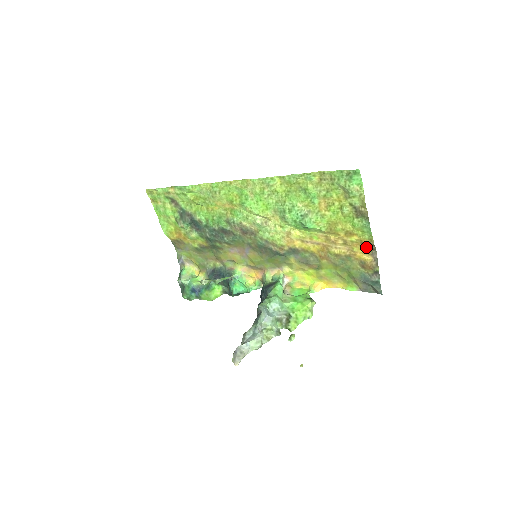
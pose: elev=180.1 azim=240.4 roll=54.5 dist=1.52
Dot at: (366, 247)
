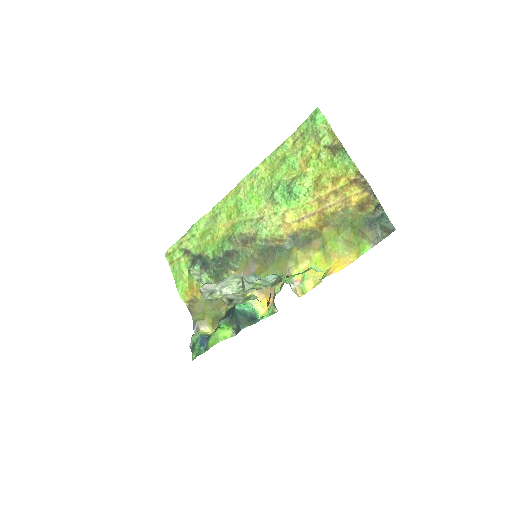
Dot at: (357, 185)
